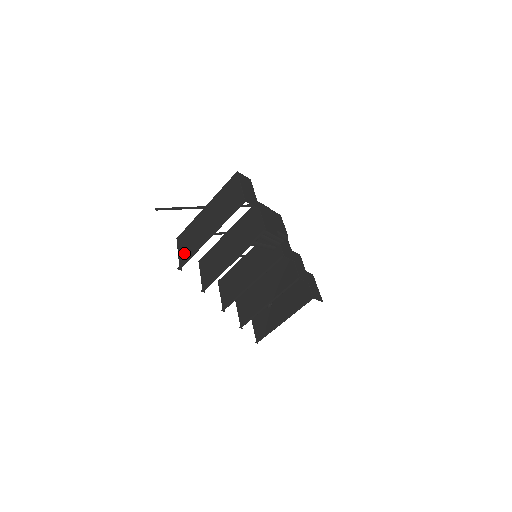
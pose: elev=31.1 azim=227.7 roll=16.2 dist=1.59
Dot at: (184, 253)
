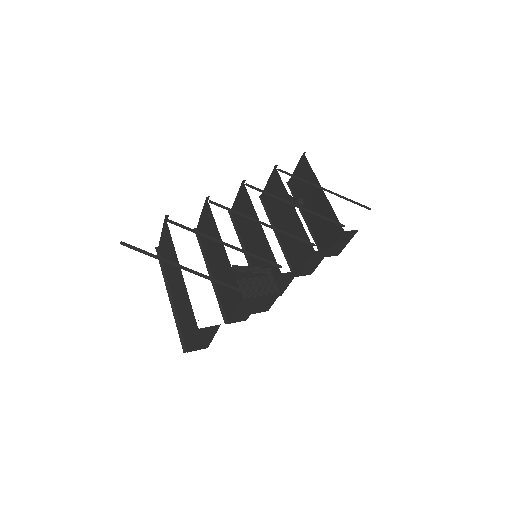
Dot at: (162, 247)
